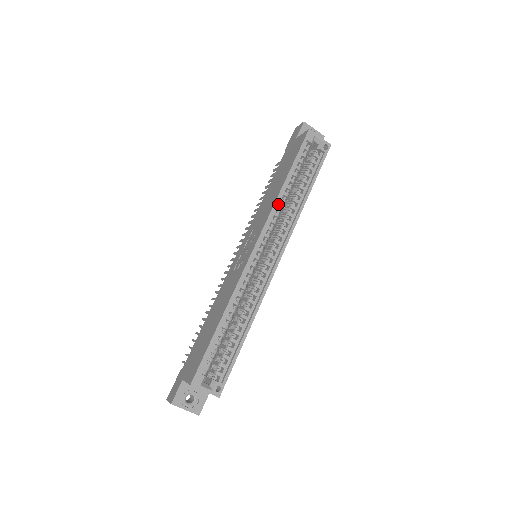
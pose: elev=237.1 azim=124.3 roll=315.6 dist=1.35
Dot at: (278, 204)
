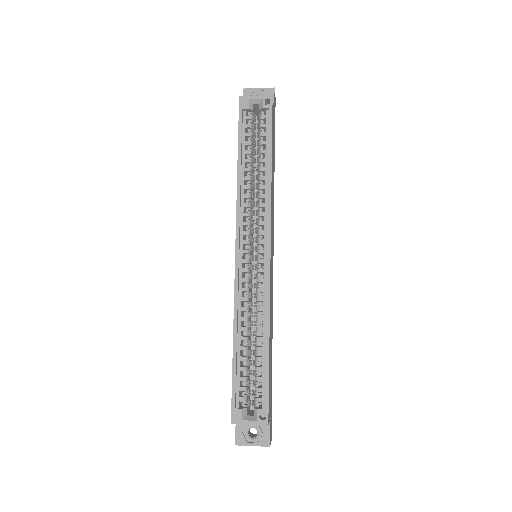
Dot at: (243, 194)
